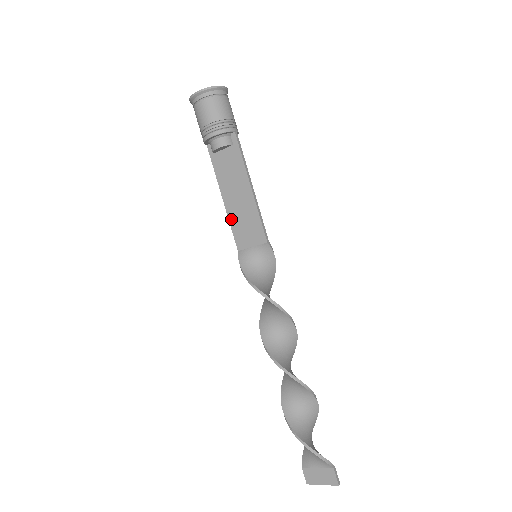
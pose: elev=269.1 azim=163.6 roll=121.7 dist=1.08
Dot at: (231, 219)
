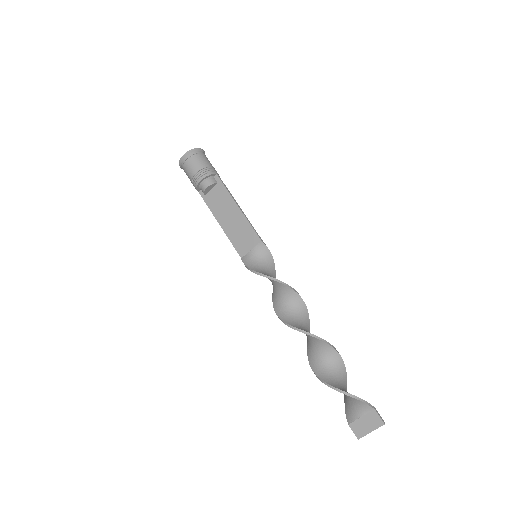
Dot at: (230, 236)
